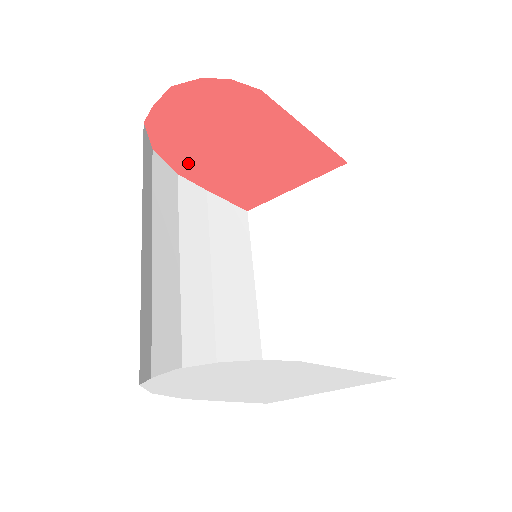
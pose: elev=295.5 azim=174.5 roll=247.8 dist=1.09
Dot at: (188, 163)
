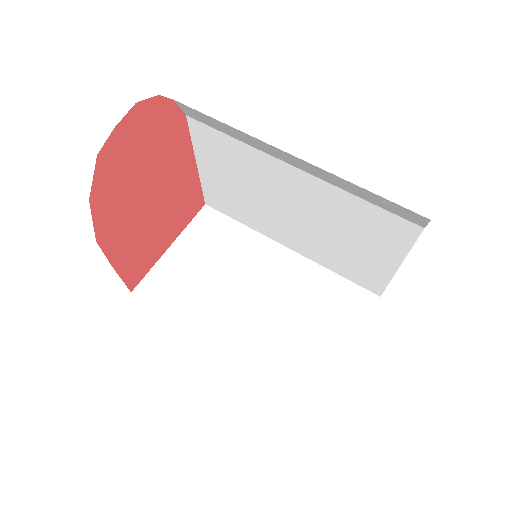
Dot at: (110, 220)
